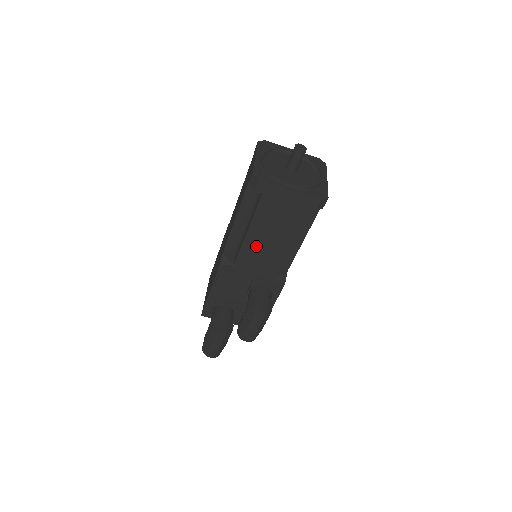
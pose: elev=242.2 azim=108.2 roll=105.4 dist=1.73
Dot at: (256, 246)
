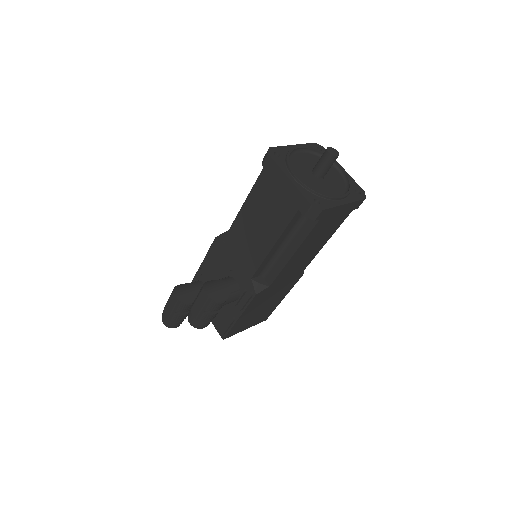
Dot at: (247, 231)
